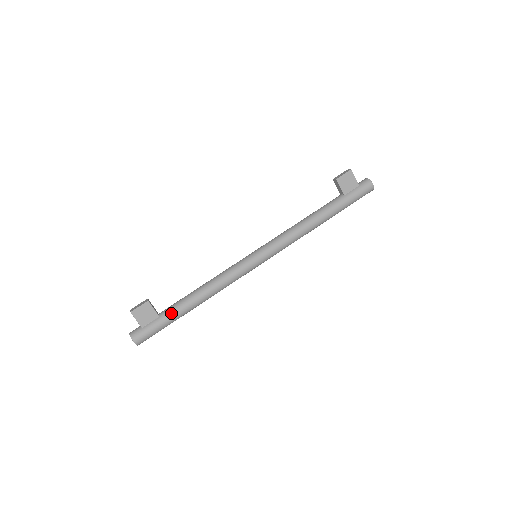
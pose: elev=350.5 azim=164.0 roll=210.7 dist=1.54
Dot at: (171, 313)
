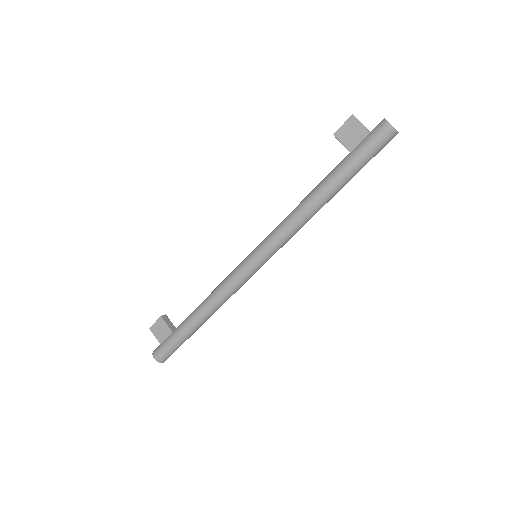
Dot at: (180, 328)
